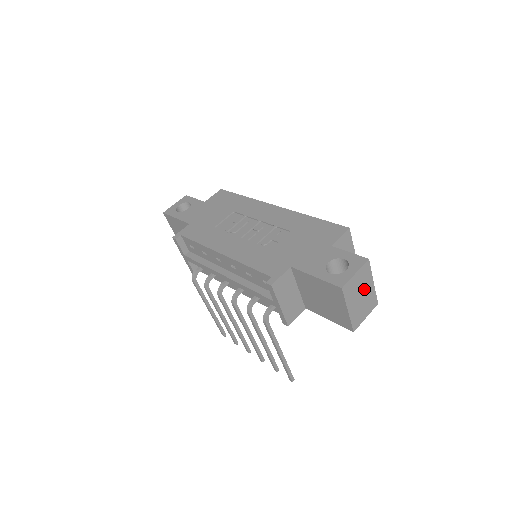
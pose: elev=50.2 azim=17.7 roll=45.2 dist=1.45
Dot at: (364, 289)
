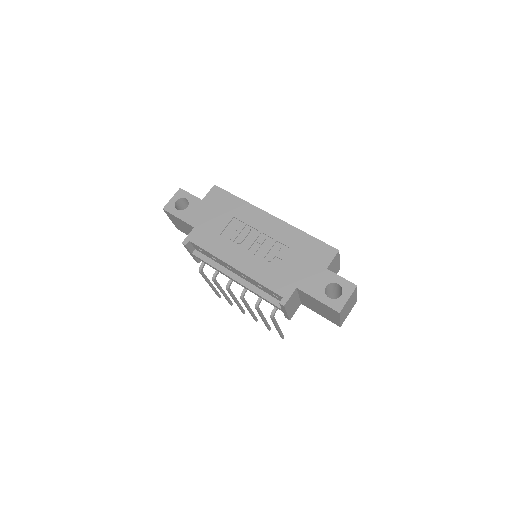
Dot at: (351, 302)
